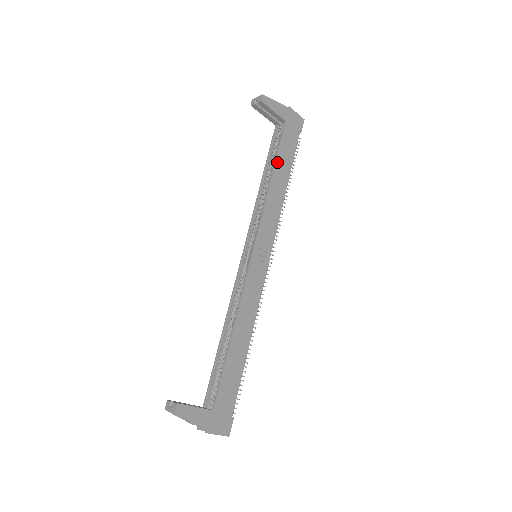
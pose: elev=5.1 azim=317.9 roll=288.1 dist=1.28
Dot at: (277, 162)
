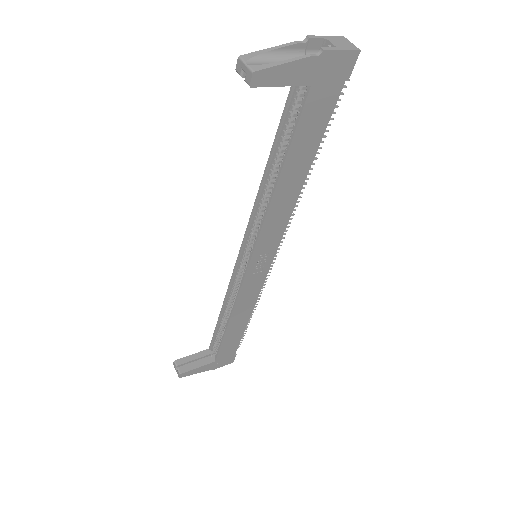
Dot at: (288, 159)
